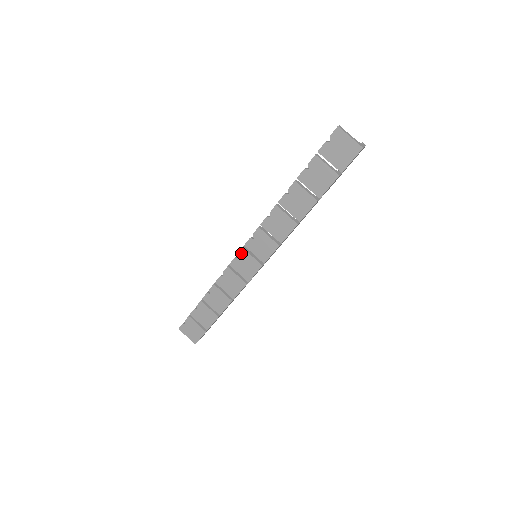
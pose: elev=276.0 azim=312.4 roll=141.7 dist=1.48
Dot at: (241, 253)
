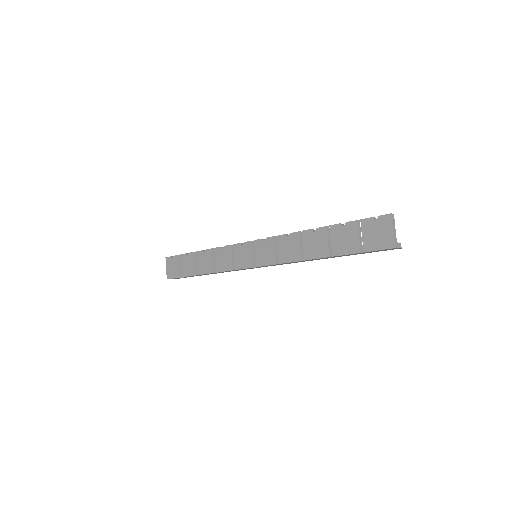
Dot at: (247, 244)
